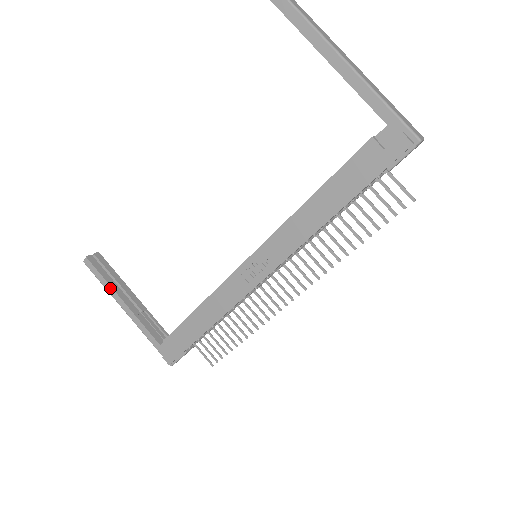
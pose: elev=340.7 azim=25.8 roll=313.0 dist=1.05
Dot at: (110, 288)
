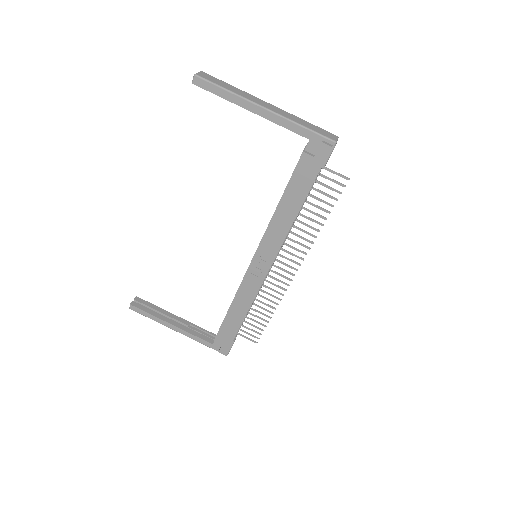
Dot at: (158, 319)
